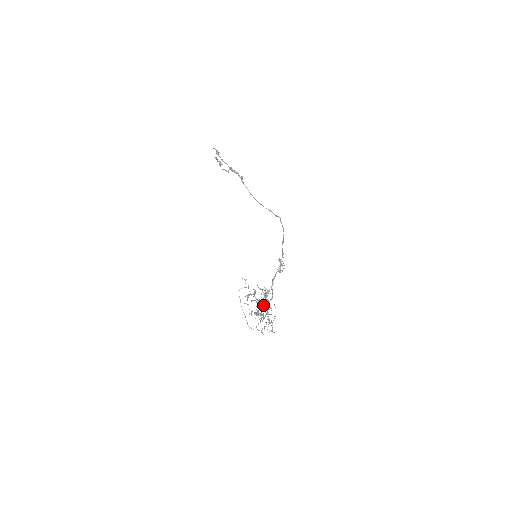
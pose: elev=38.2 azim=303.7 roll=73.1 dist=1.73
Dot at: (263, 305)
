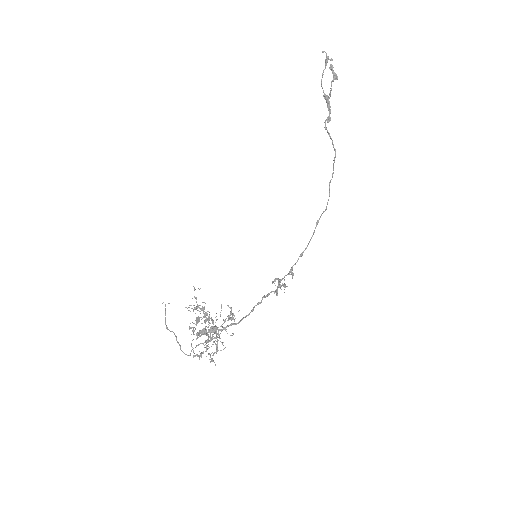
Dot at: occluded
